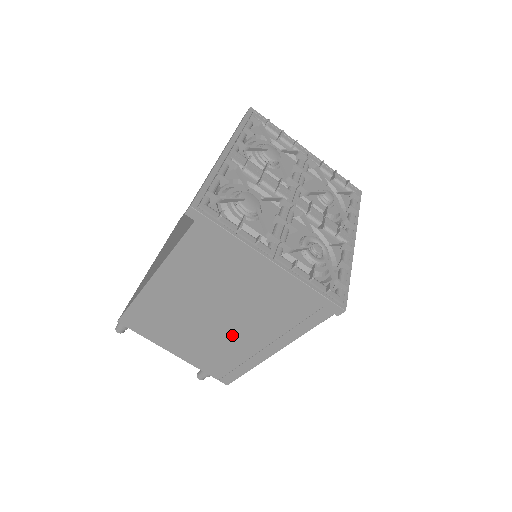
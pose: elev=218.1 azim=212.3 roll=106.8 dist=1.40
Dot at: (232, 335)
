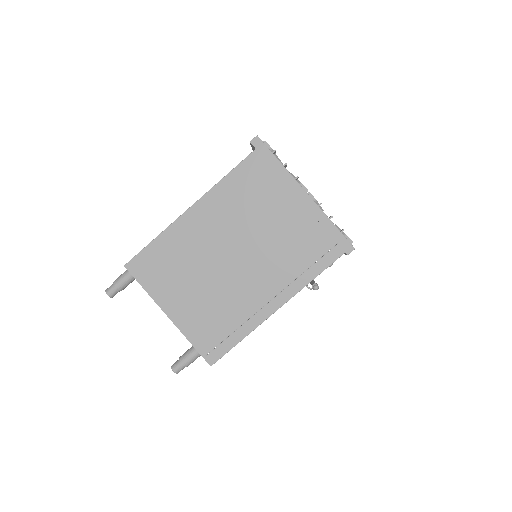
Dot at: (243, 283)
